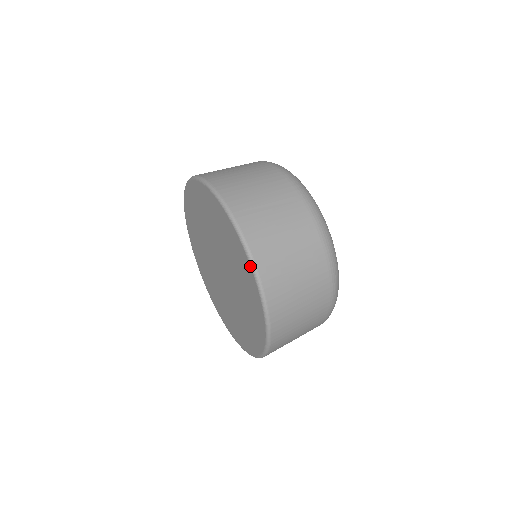
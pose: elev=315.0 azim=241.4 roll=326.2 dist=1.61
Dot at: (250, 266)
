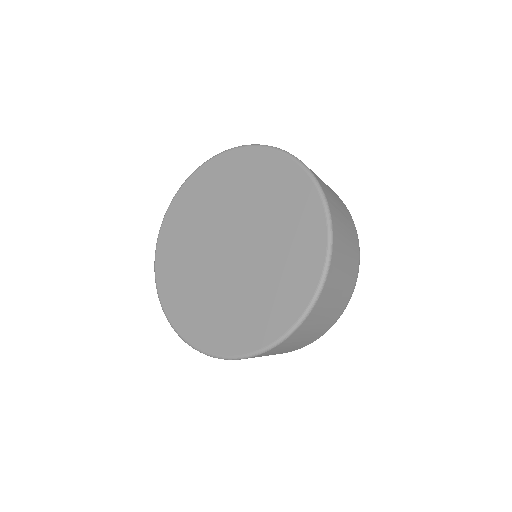
Dot at: (326, 250)
